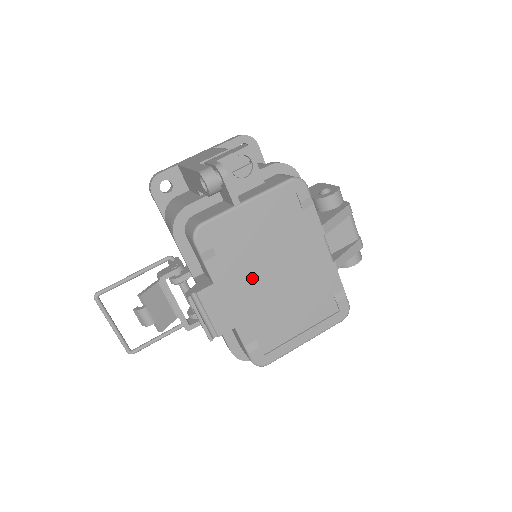
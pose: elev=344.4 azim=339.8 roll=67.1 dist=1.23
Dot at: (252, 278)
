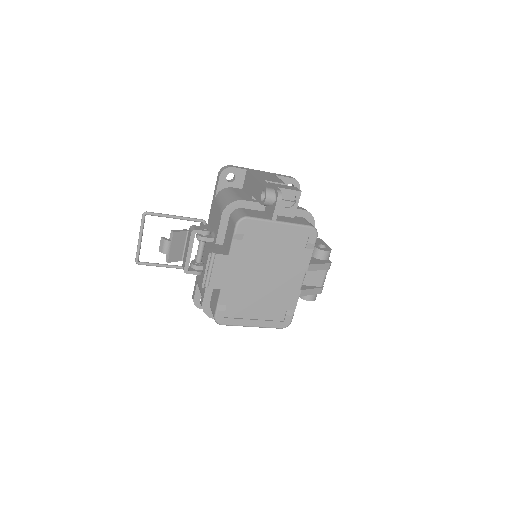
Dot at: (251, 267)
